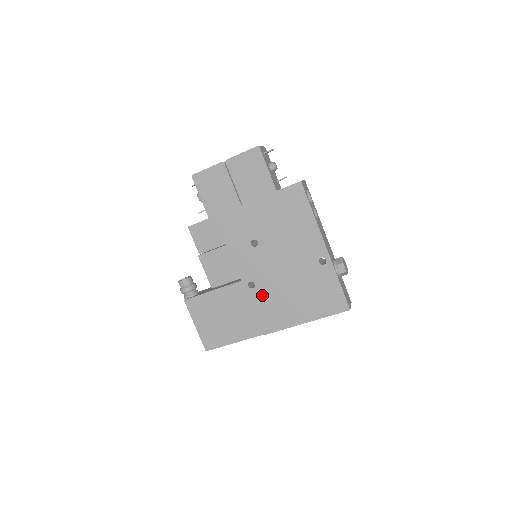
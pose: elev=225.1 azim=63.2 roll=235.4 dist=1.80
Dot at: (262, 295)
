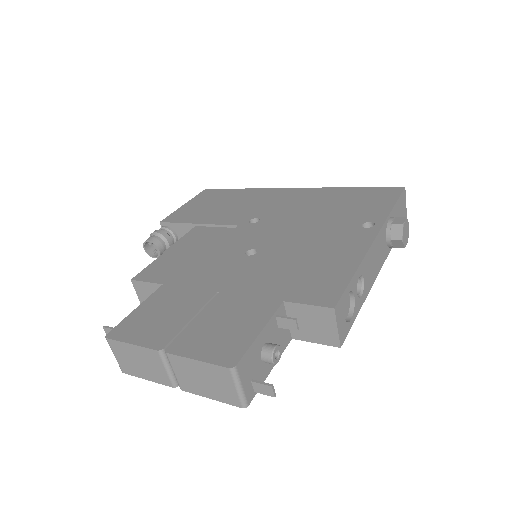
Dot at: occluded
